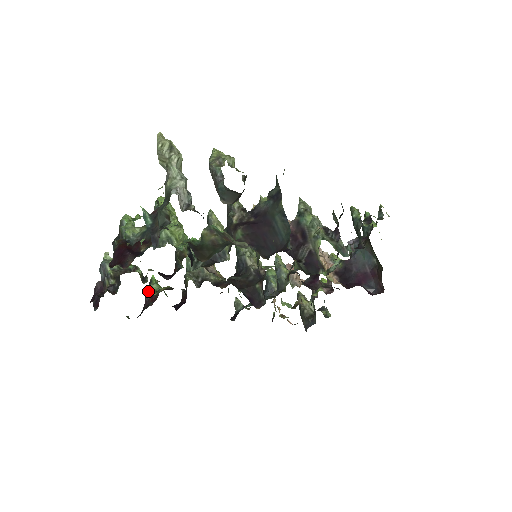
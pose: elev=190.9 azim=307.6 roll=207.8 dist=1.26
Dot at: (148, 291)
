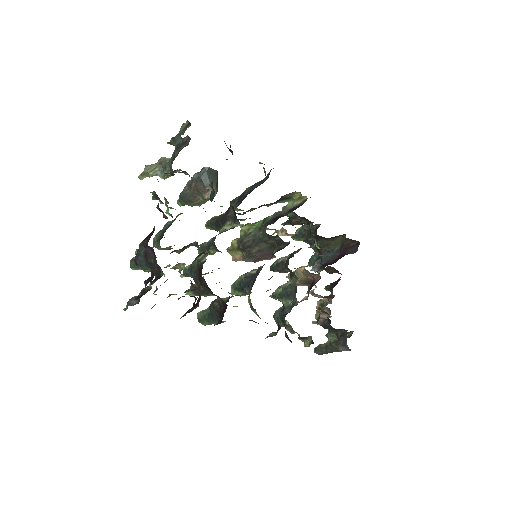
Dot at: (186, 312)
